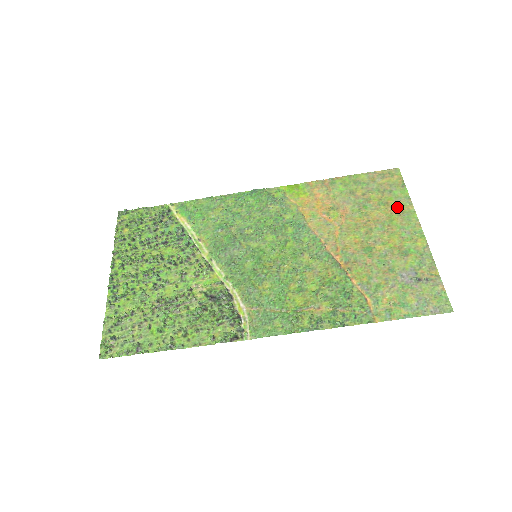
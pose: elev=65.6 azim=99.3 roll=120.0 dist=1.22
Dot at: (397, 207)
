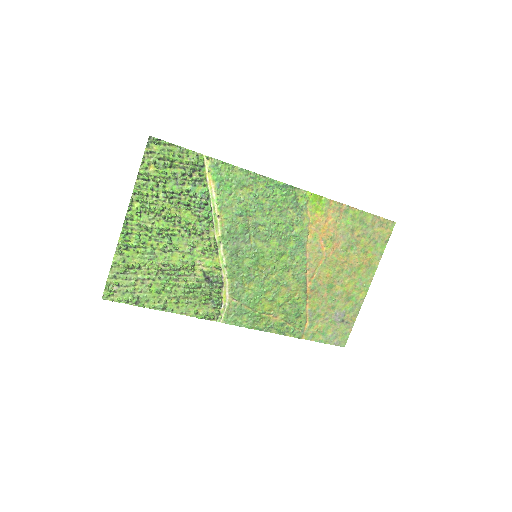
Dot at: (370, 259)
